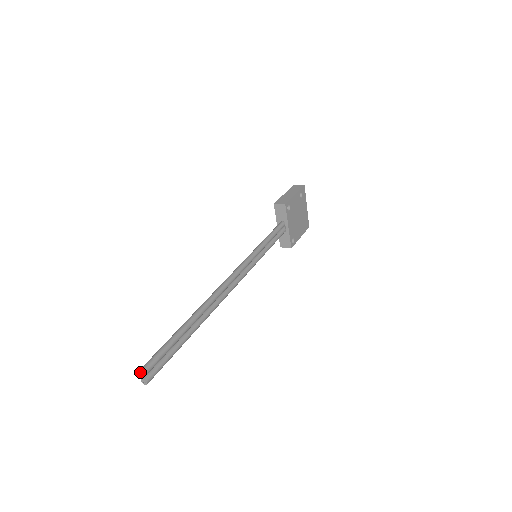
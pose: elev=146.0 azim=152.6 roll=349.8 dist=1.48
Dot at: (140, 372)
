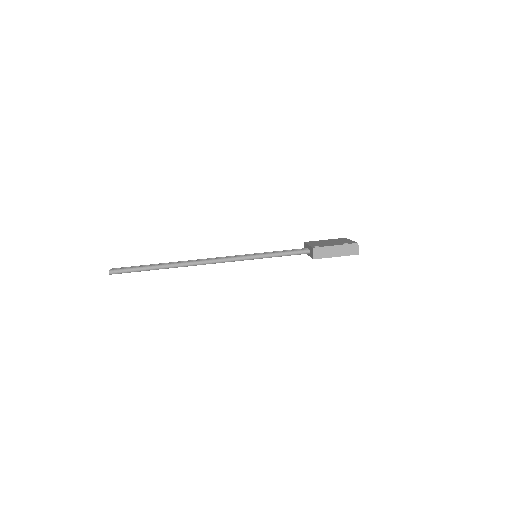
Dot at: (109, 273)
